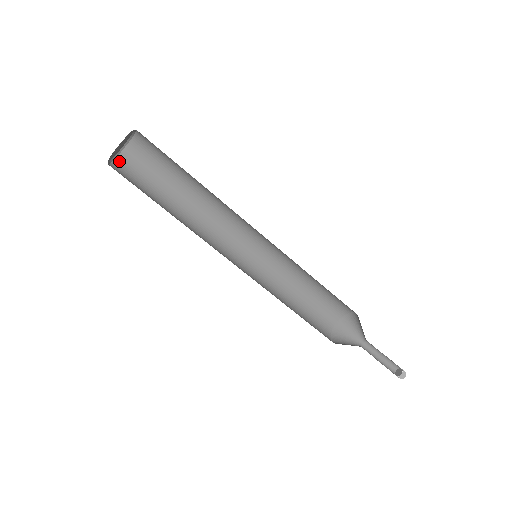
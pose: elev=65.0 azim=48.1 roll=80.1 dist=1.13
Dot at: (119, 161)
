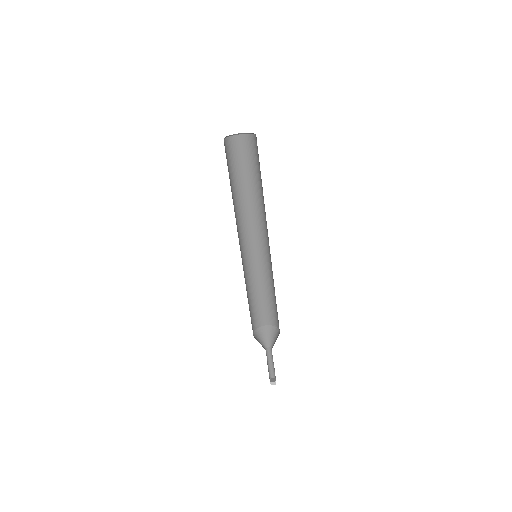
Dot at: (236, 138)
